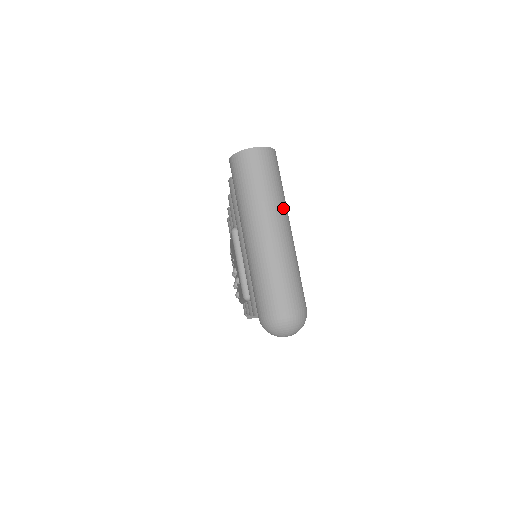
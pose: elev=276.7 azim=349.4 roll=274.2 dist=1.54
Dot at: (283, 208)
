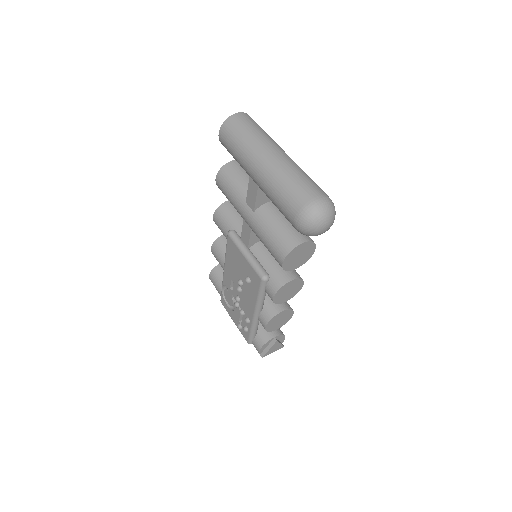
Dot at: (277, 144)
